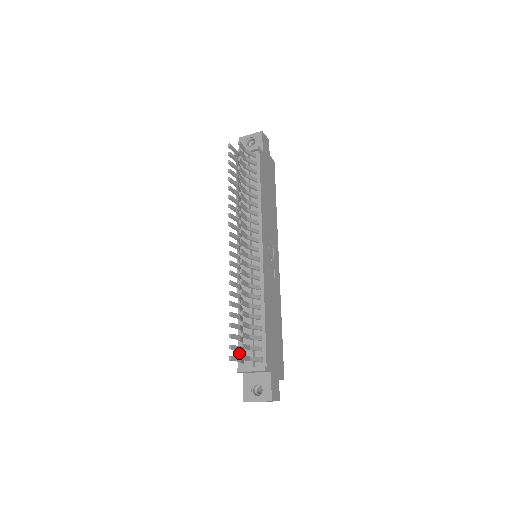
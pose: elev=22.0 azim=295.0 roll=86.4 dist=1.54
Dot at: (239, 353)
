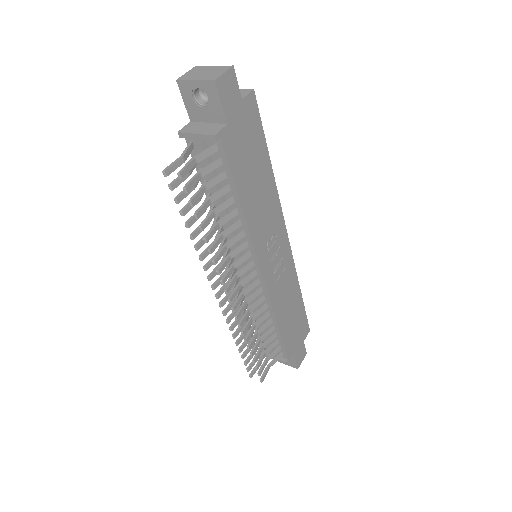
Dot at: occluded
